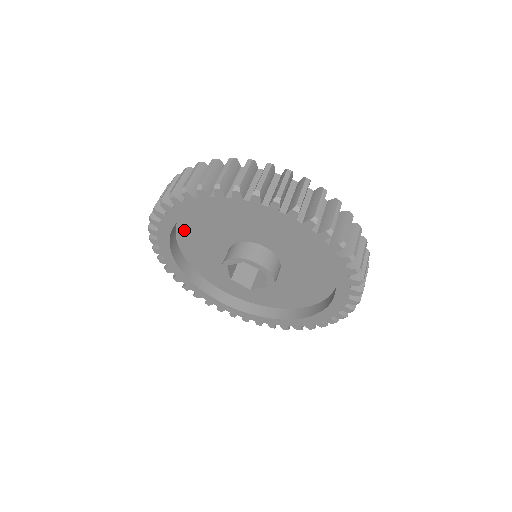
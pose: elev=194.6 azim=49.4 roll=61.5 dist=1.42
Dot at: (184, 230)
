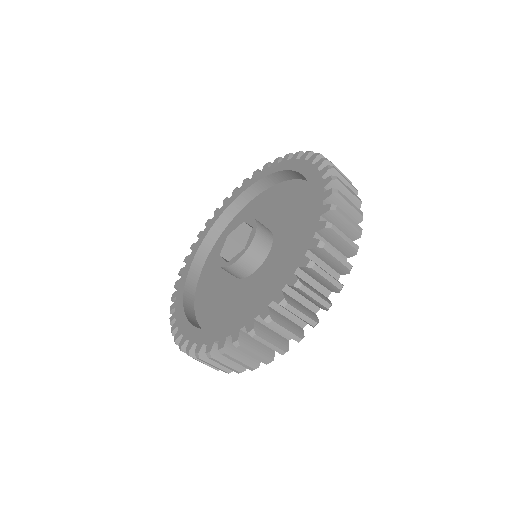
Dot at: (220, 242)
